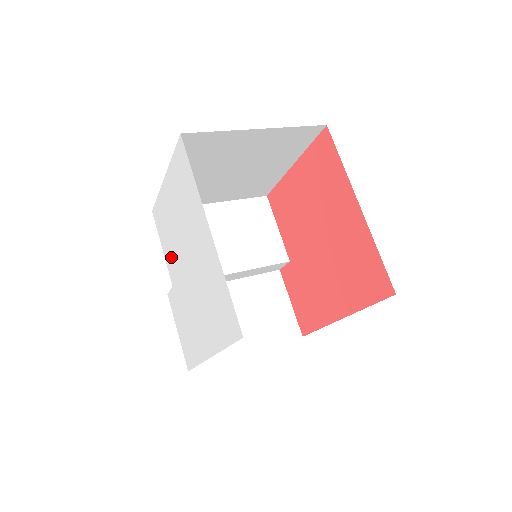
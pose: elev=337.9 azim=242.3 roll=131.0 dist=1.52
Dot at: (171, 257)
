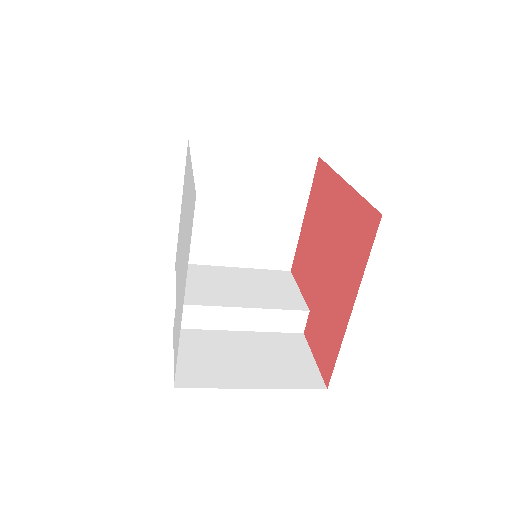
Dot at: occluded
